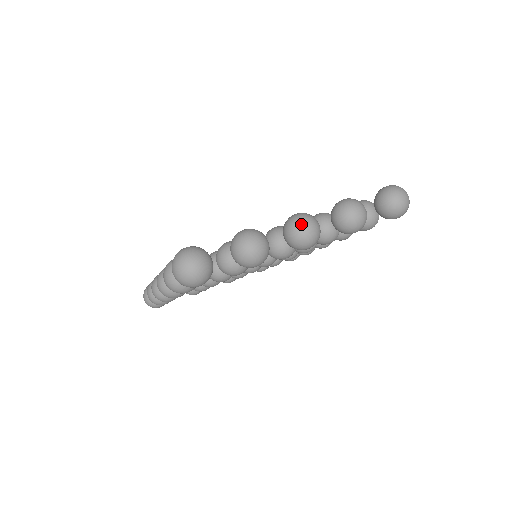
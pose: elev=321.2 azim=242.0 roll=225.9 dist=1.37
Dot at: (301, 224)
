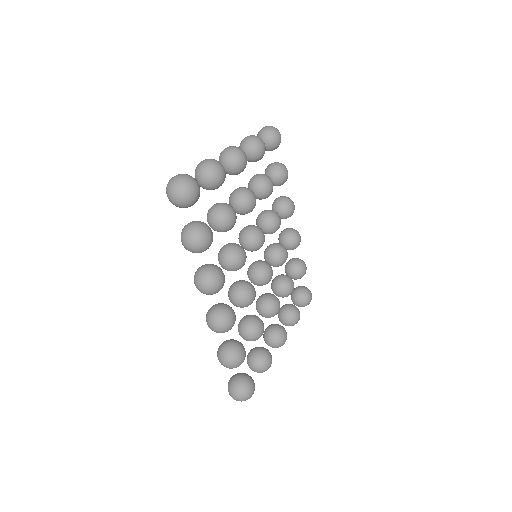
Dot at: (224, 150)
